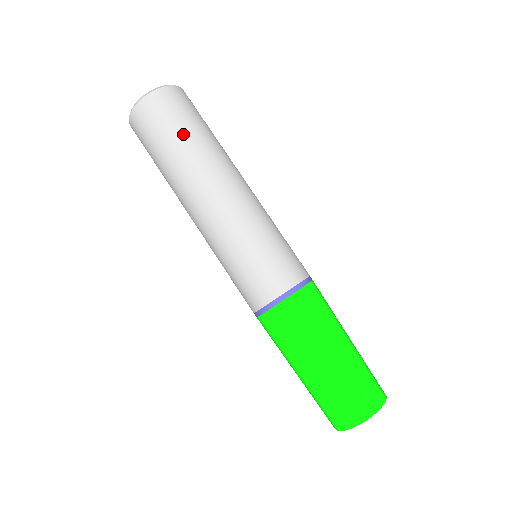
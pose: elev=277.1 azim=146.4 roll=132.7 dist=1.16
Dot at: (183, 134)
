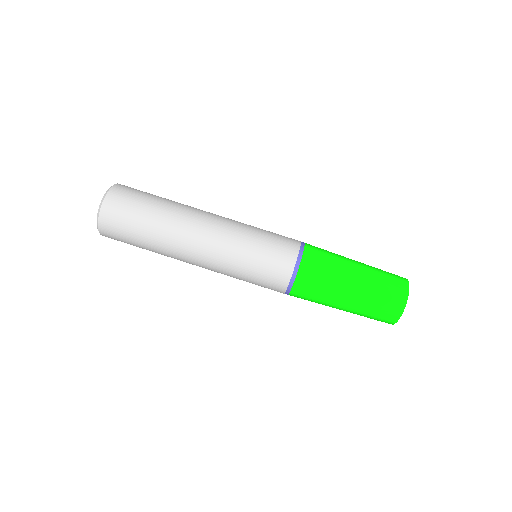
Dot at: (154, 201)
